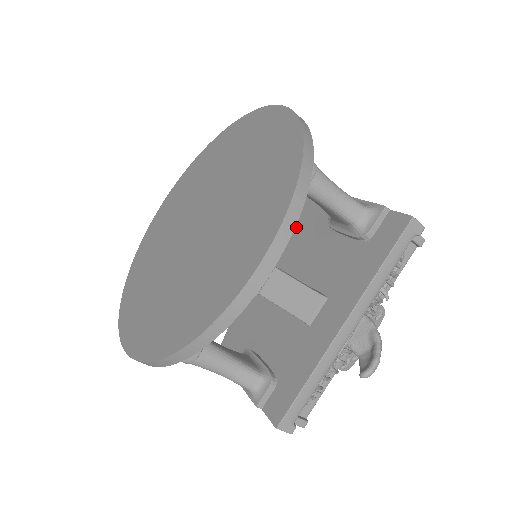
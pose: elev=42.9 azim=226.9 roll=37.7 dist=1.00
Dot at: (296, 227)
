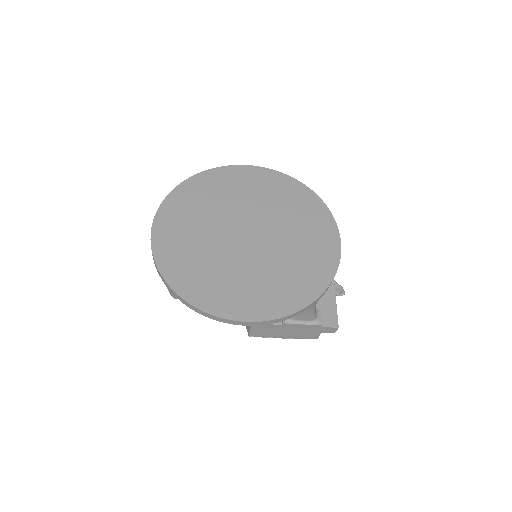
Dot at: occluded
